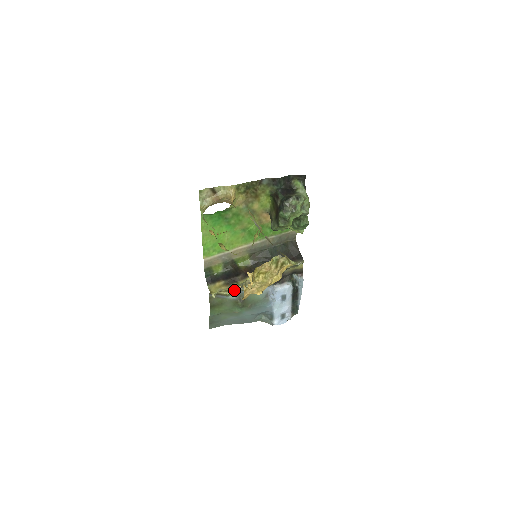
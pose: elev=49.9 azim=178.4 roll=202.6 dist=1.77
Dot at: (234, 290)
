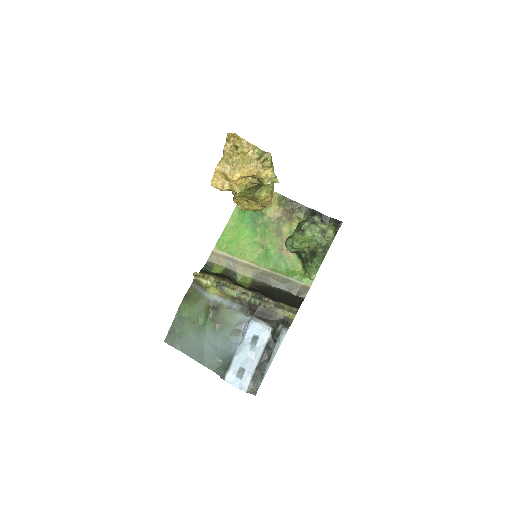
Dot at: (216, 287)
